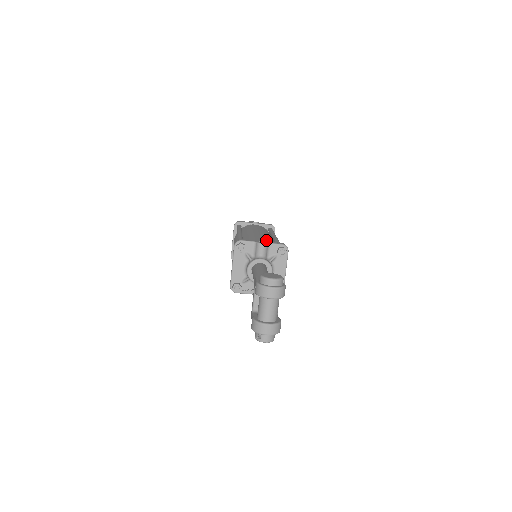
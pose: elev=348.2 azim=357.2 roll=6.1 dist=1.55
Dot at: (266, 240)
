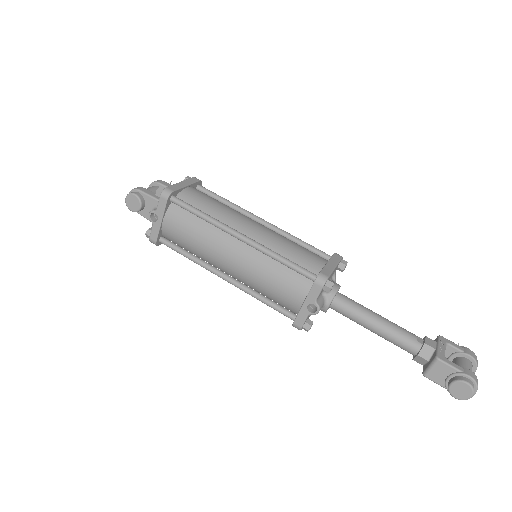
Dot at: (282, 282)
